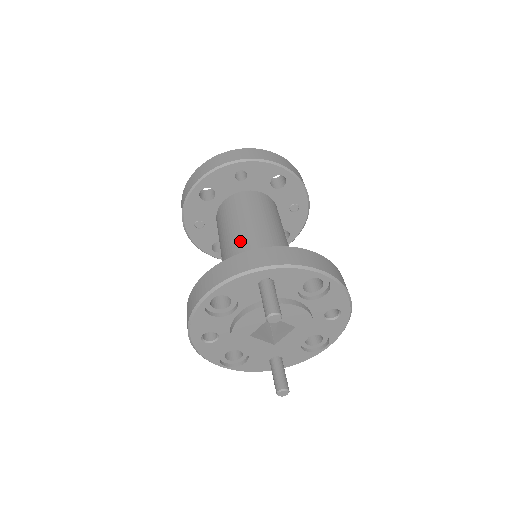
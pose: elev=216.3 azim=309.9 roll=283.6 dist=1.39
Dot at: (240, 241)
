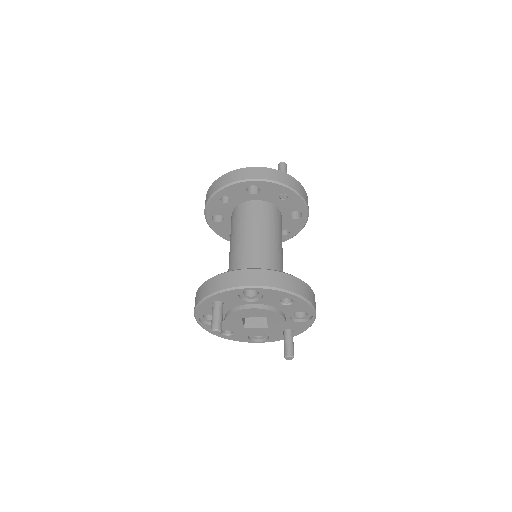
Dot at: (230, 257)
